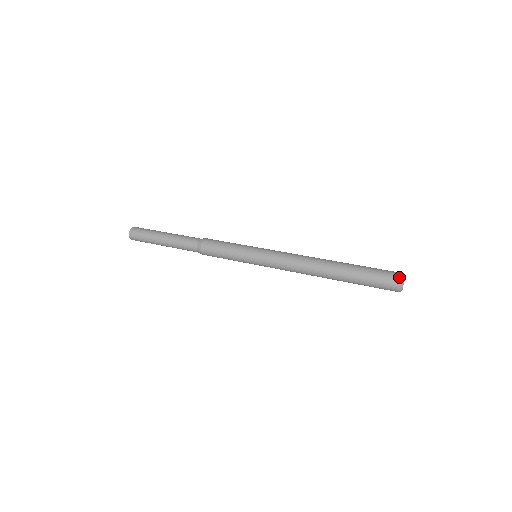
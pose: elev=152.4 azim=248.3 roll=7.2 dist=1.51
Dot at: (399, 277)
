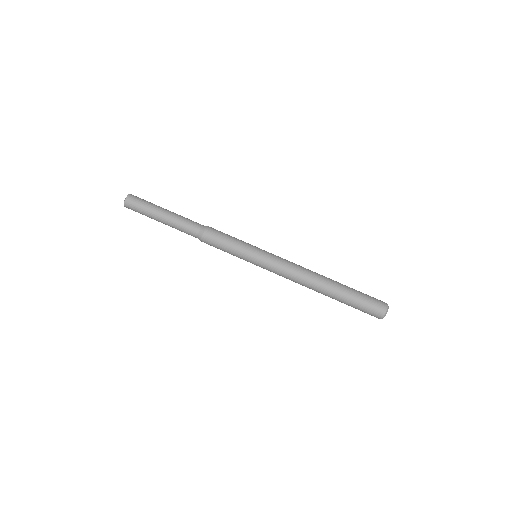
Dot at: (381, 316)
